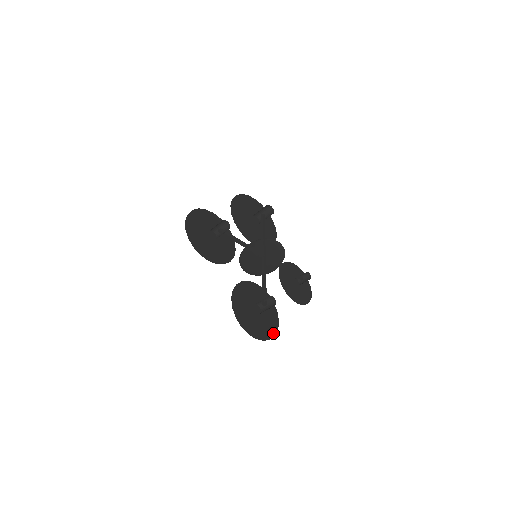
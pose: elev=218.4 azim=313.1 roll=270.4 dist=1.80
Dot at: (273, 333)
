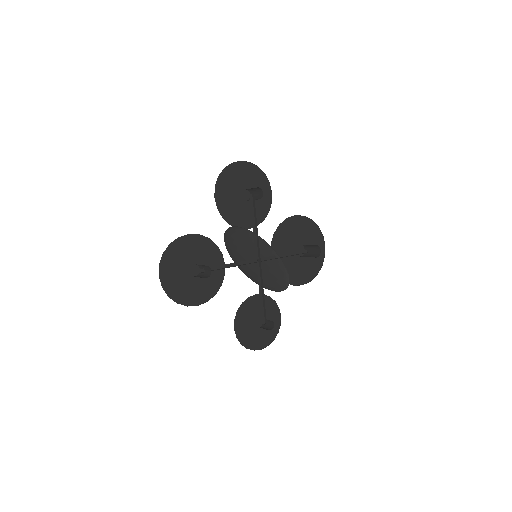
Dot at: (179, 300)
